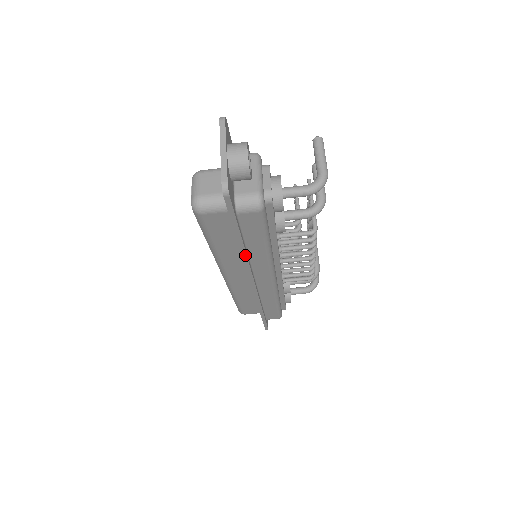
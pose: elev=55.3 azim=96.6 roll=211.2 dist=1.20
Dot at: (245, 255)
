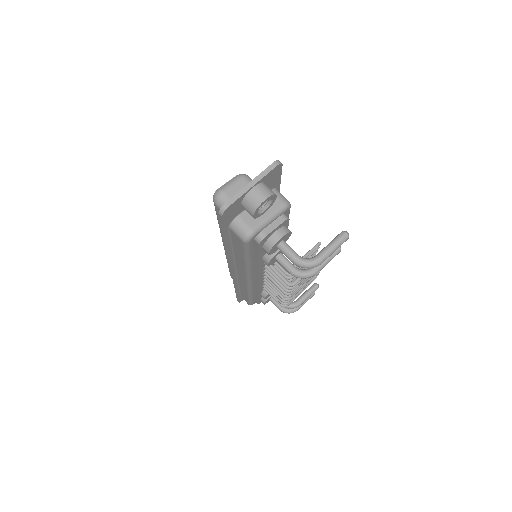
Dot at: (229, 252)
